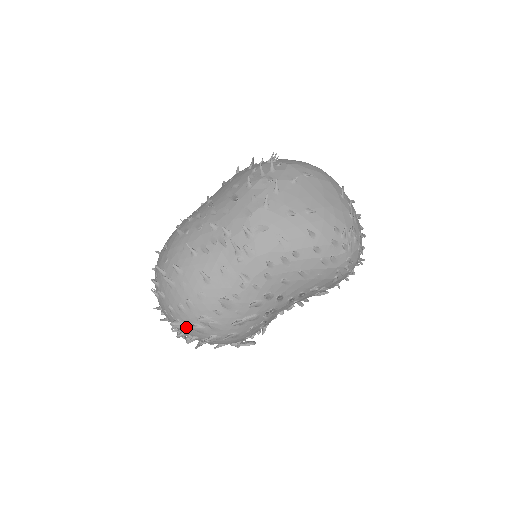
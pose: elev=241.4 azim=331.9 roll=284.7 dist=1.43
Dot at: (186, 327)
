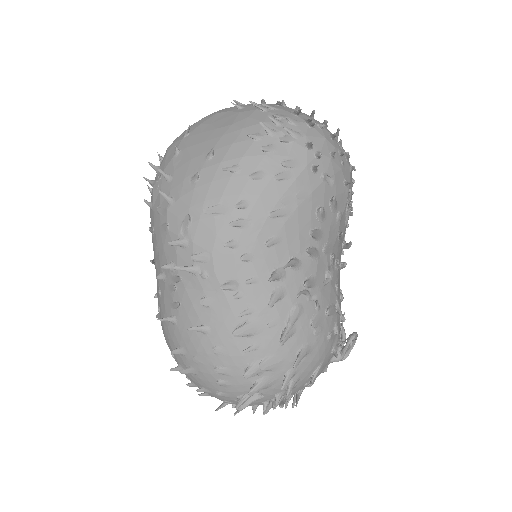
Dot at: (256, 396)
